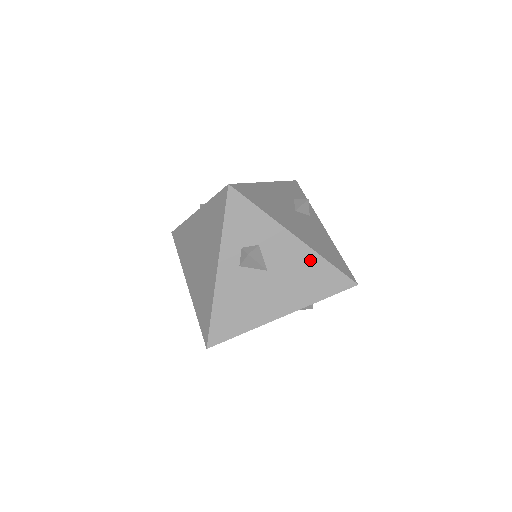
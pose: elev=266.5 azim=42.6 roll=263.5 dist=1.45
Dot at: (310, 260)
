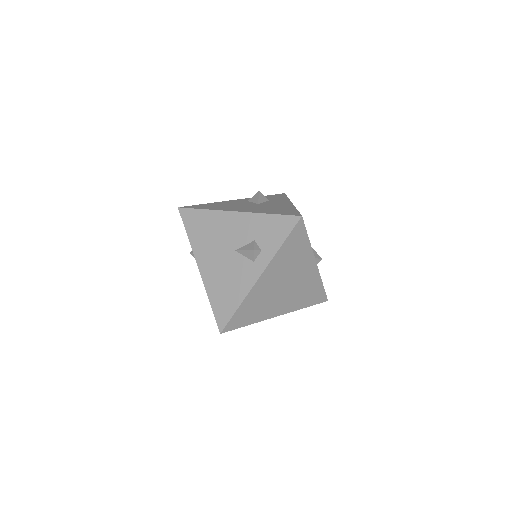
Dot at: (287, 207)
